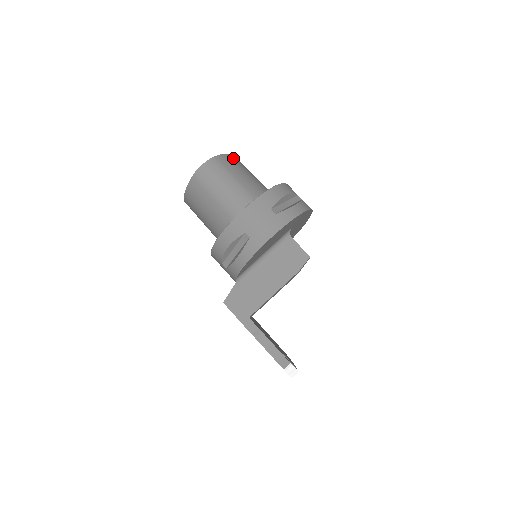
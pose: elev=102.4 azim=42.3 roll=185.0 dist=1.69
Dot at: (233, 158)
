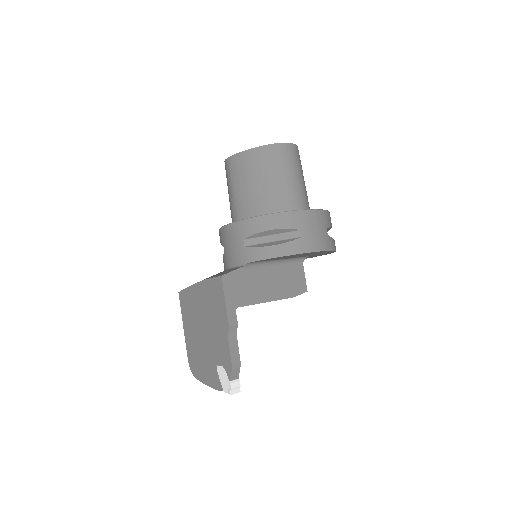
Dot at: occluded
